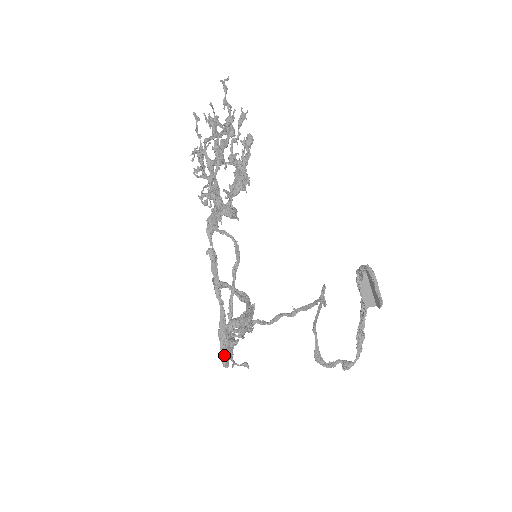
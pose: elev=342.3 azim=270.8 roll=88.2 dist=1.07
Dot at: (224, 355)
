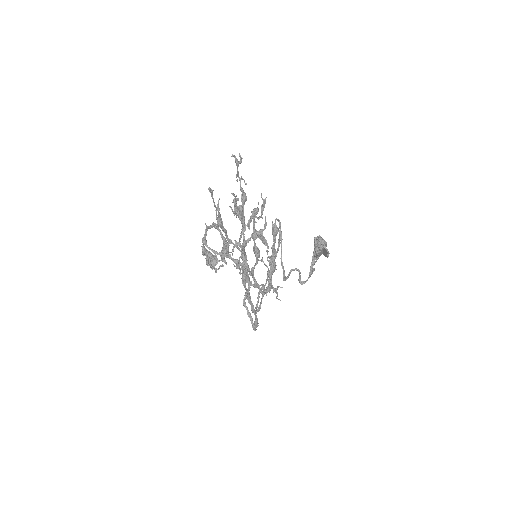
Dot at: (256, 329)
